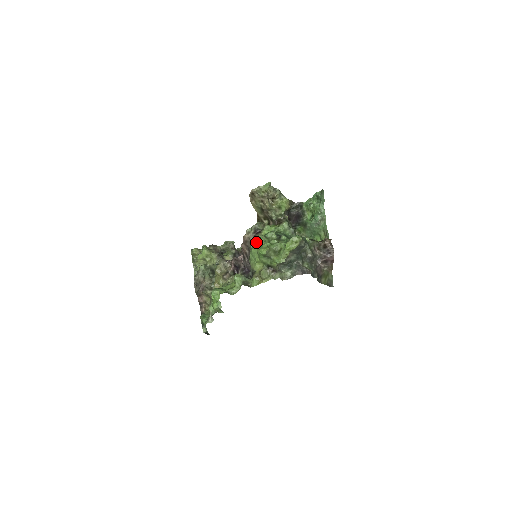
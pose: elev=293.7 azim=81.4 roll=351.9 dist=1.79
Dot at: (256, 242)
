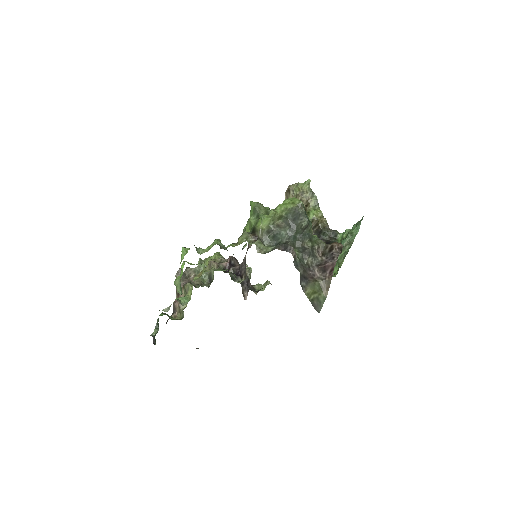
Dot at: occluded
